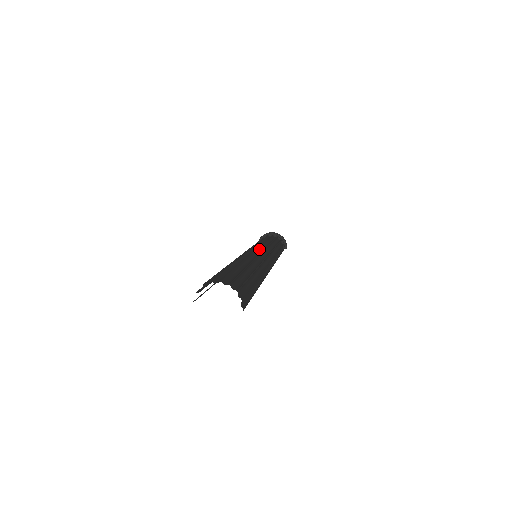
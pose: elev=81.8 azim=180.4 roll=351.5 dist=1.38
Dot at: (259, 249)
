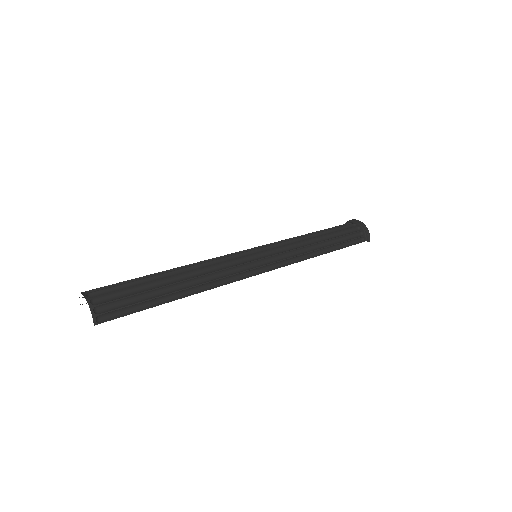
Dot at: (266, 248)
